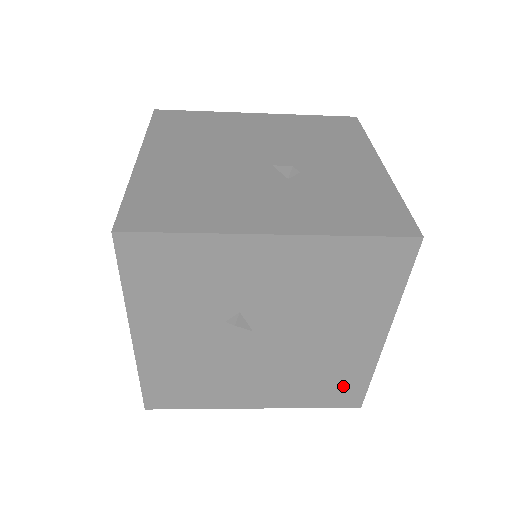
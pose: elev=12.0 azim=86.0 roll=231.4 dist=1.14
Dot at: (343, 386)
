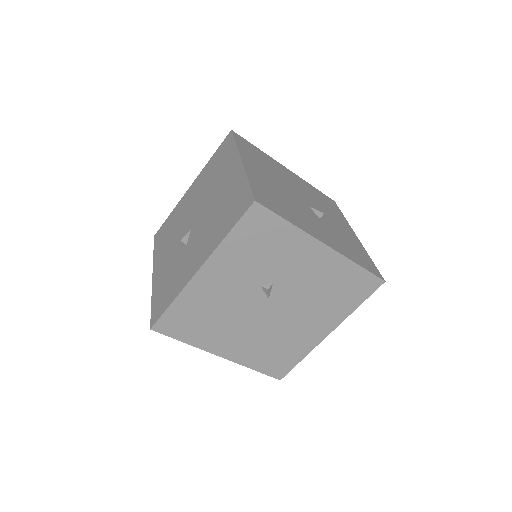
Dot at: (283, 360)
